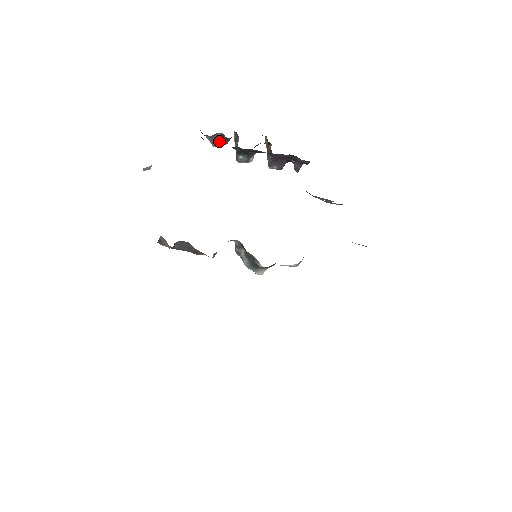
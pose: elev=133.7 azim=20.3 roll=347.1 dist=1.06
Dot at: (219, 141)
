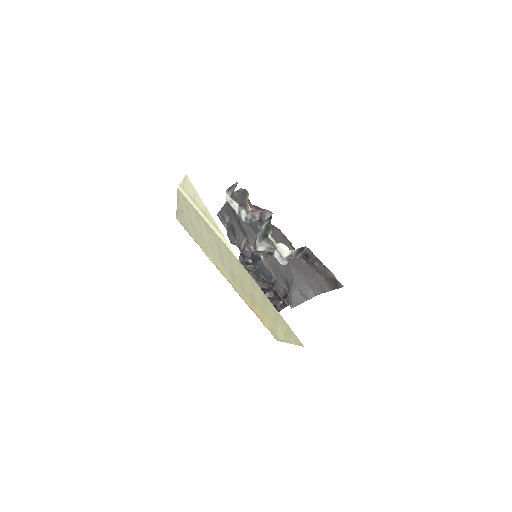
Dot at: (247, 264)
